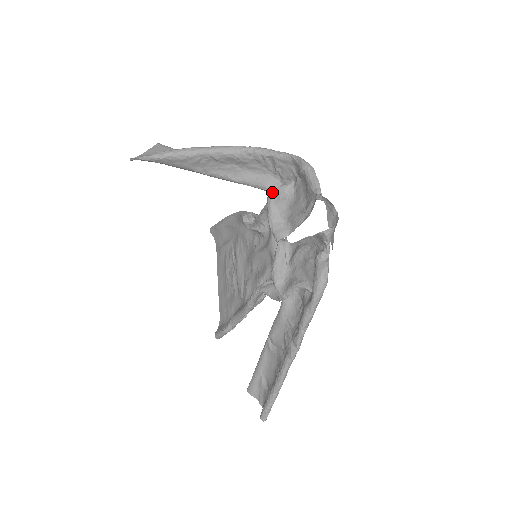
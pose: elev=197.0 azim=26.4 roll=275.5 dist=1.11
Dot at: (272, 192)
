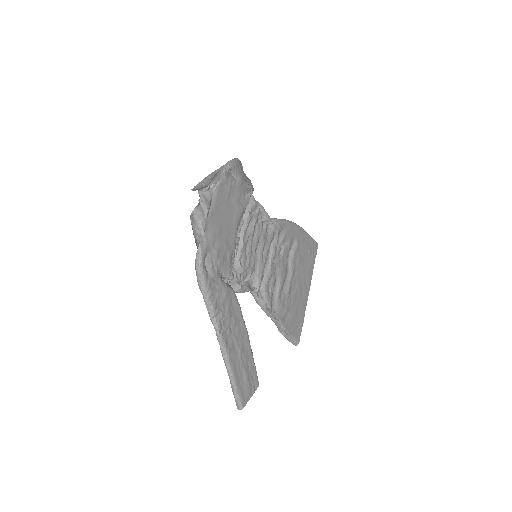
Dot at: occluded
